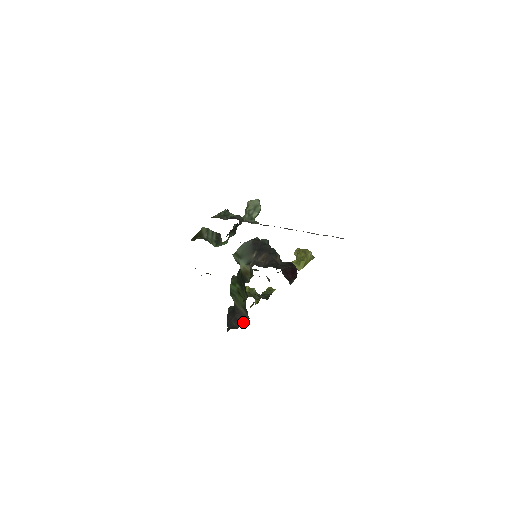
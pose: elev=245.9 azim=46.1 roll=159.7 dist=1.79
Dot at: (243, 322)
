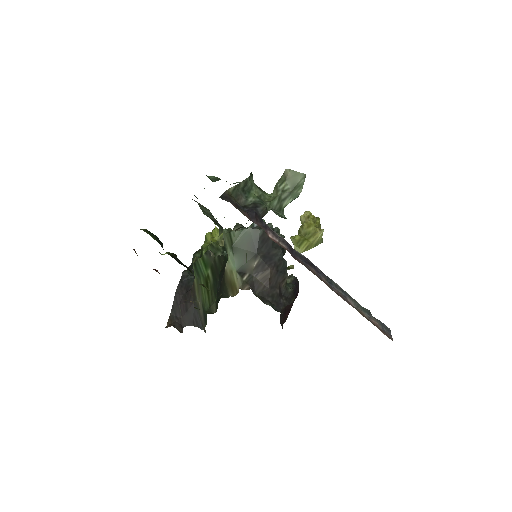
Dot at: (194, 324)
